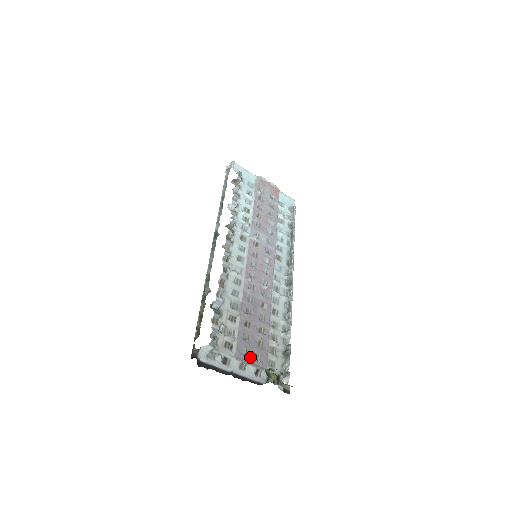
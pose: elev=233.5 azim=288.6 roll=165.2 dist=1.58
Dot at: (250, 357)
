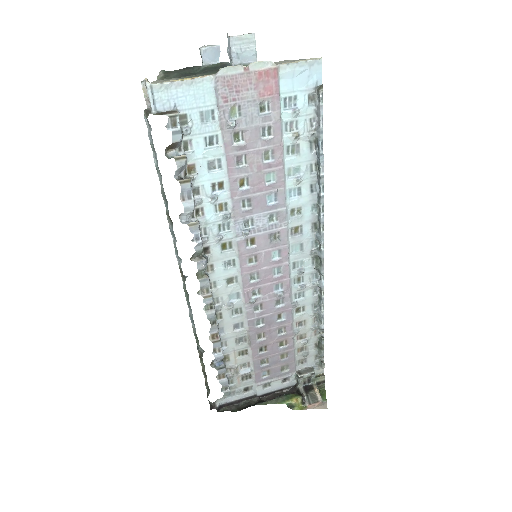
Dot at: (274, 374)
